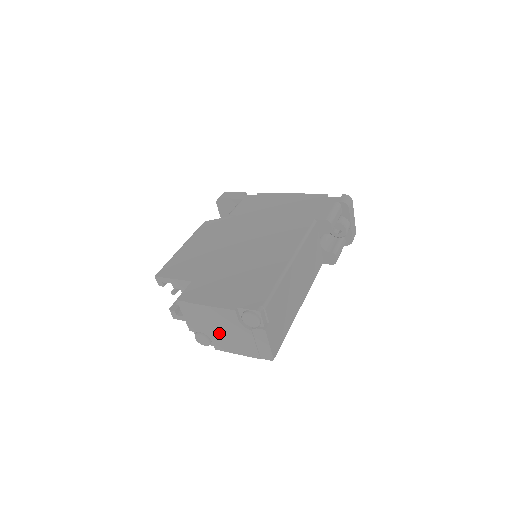
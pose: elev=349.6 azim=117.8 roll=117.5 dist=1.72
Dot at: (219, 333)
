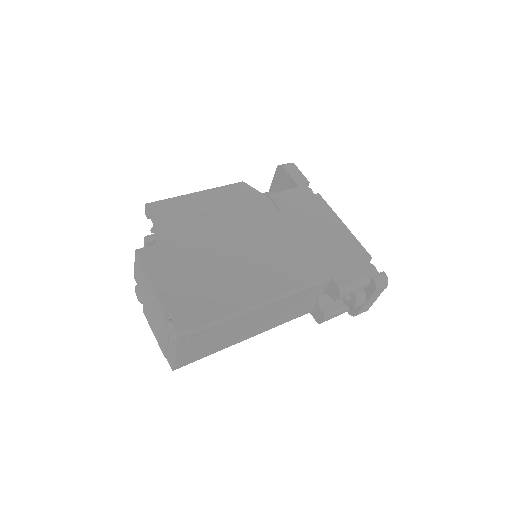
Dot at: (149, 307)
